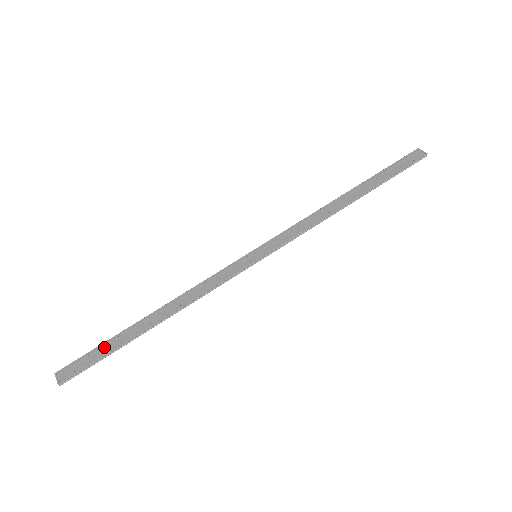
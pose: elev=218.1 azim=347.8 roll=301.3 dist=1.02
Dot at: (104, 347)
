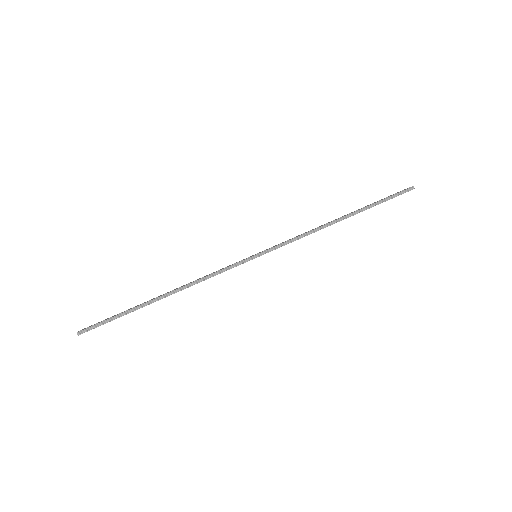
Dot at: (121, 313)
